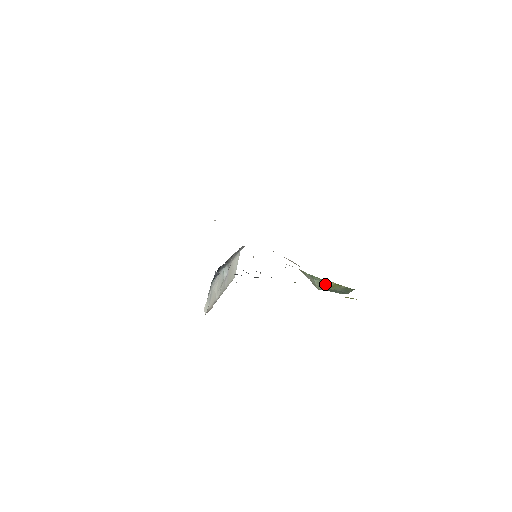
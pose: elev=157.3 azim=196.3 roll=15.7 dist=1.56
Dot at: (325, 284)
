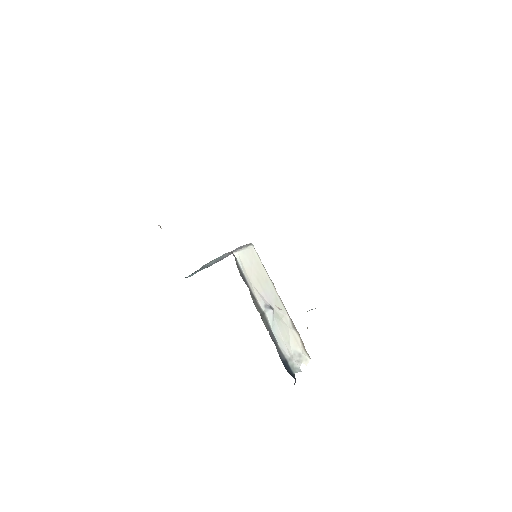
Dot at: occluded
